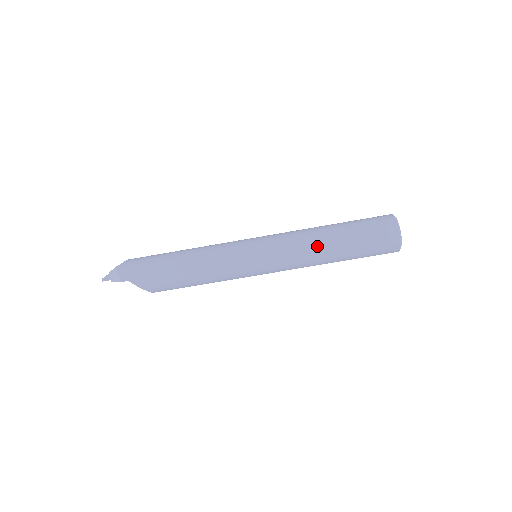
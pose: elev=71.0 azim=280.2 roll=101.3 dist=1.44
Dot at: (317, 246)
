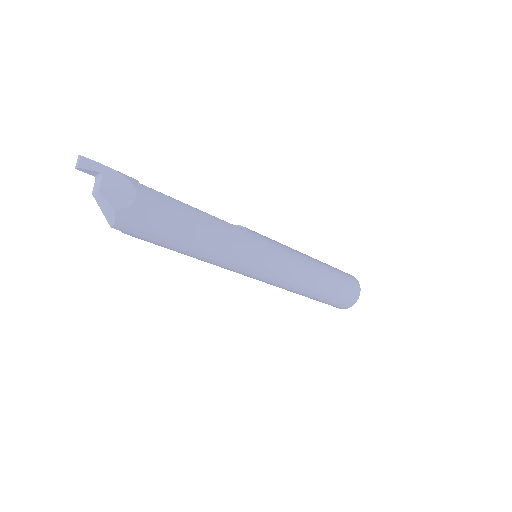
Dot at: (300, 293)
